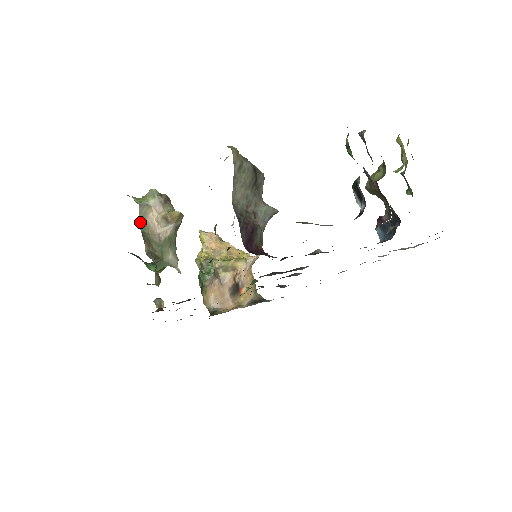
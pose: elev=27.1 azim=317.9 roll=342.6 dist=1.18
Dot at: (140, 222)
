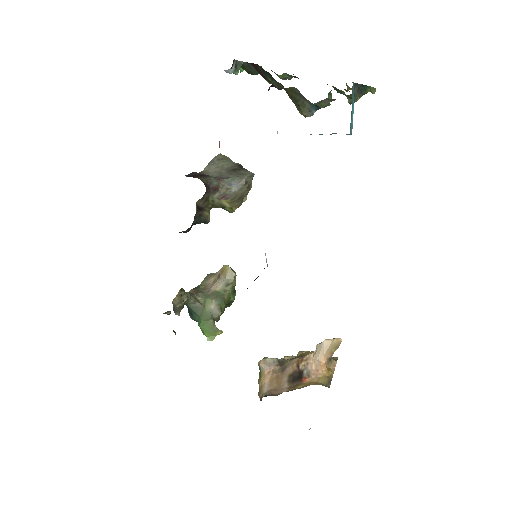
Dot at: (201, 283)
